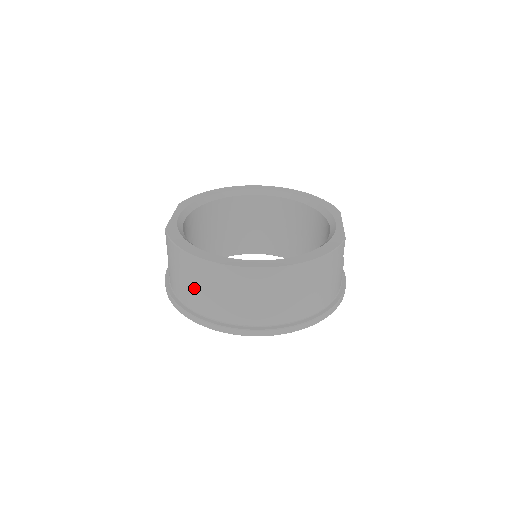
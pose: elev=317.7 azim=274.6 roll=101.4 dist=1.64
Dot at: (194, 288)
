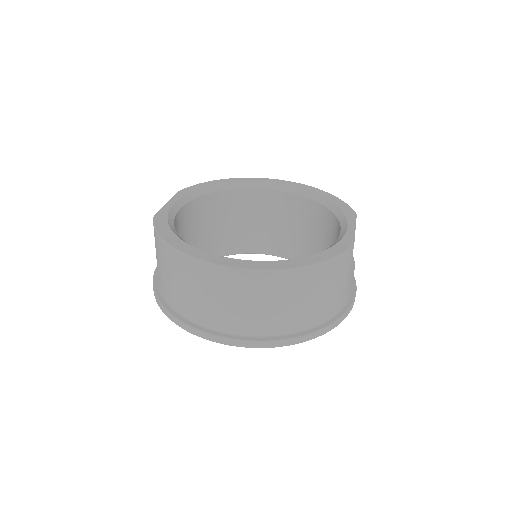
Dot at: (174, 284)
